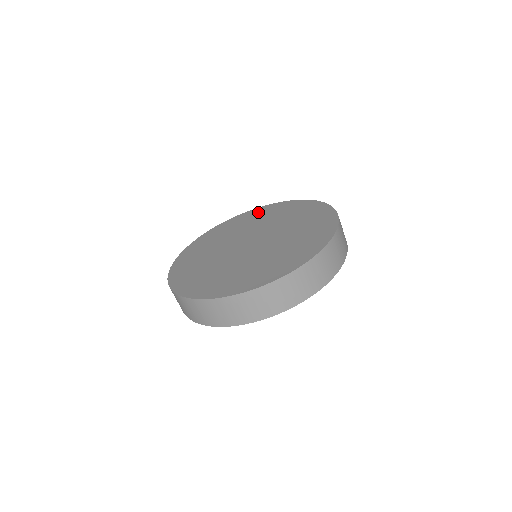
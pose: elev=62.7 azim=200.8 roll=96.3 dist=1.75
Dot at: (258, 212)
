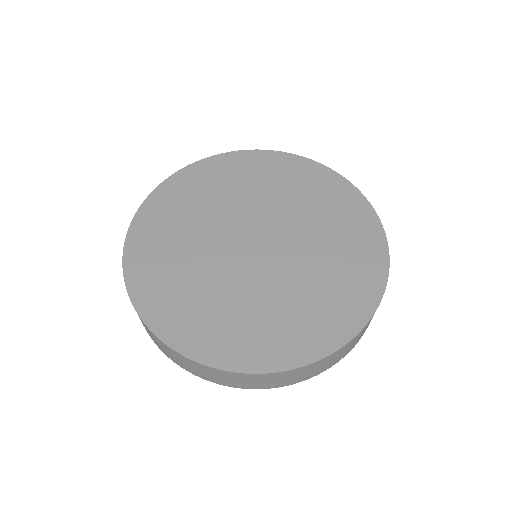
Dot at: (227, 166)
